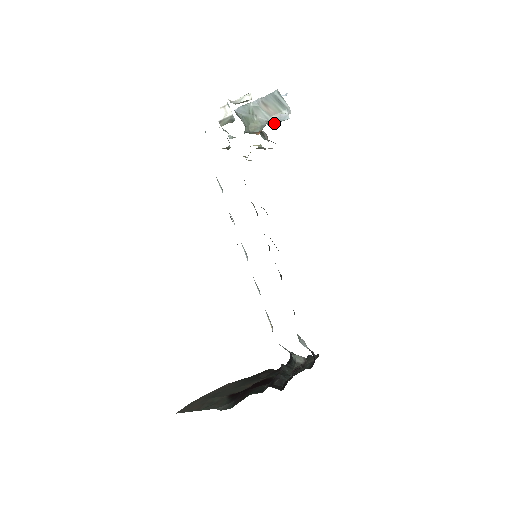
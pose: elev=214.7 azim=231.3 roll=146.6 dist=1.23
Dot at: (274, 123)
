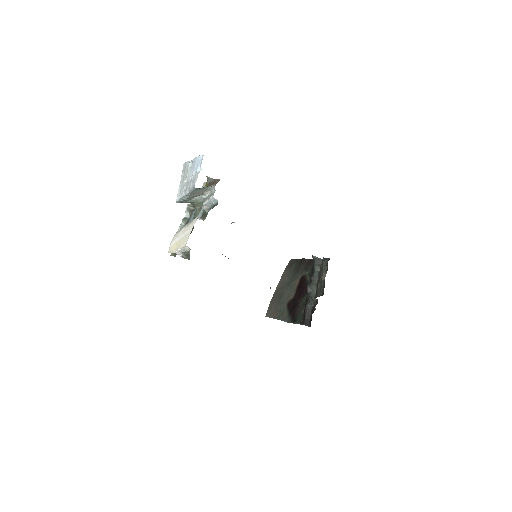
Dot at: (210, 205)
